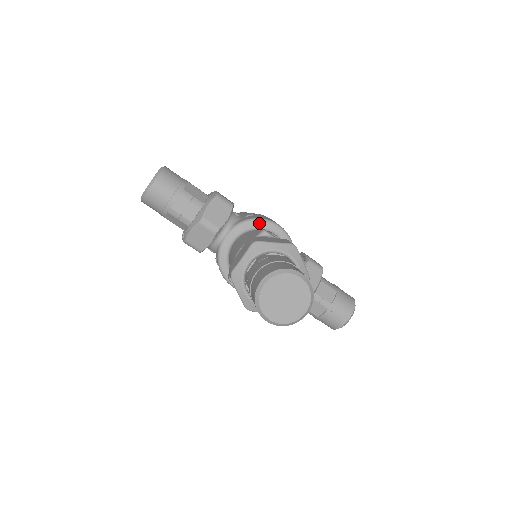
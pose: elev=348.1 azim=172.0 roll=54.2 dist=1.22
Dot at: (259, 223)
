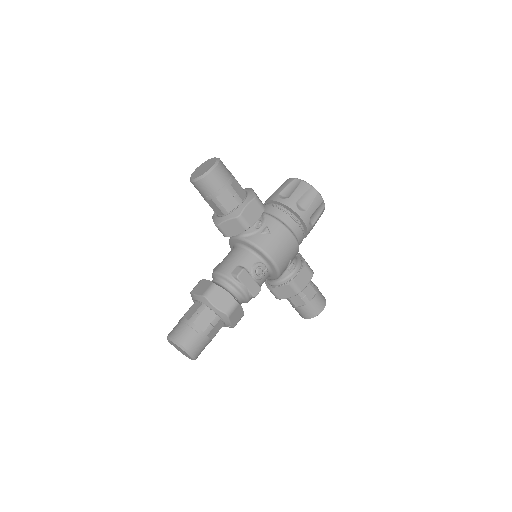
Dot at: (258, 251)
